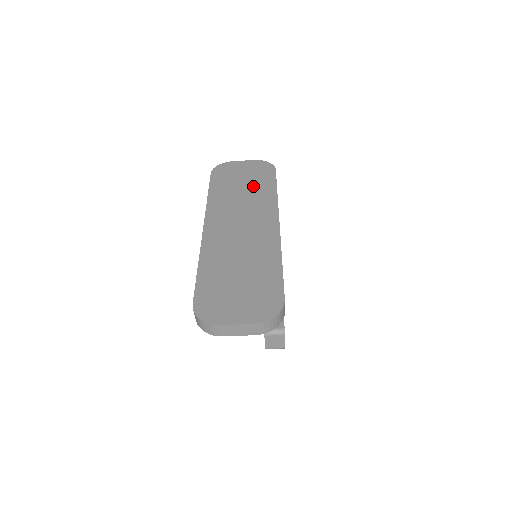
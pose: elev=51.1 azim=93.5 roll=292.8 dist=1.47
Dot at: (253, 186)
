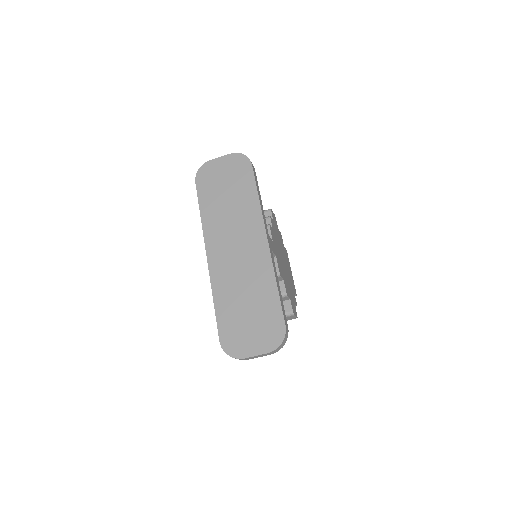
Dot at: (236, 194)
